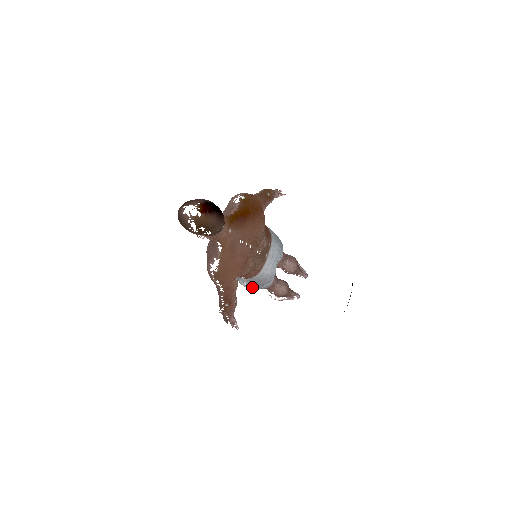
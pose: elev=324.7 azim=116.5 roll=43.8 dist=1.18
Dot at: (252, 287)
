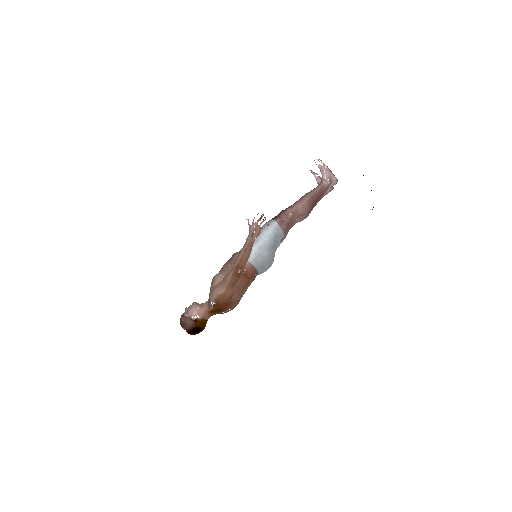
Dot at: occluded
